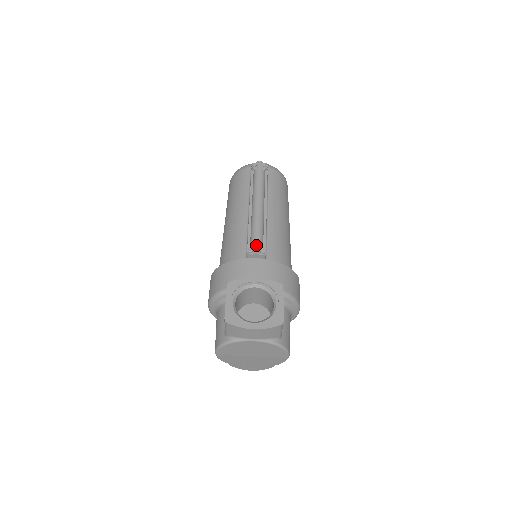
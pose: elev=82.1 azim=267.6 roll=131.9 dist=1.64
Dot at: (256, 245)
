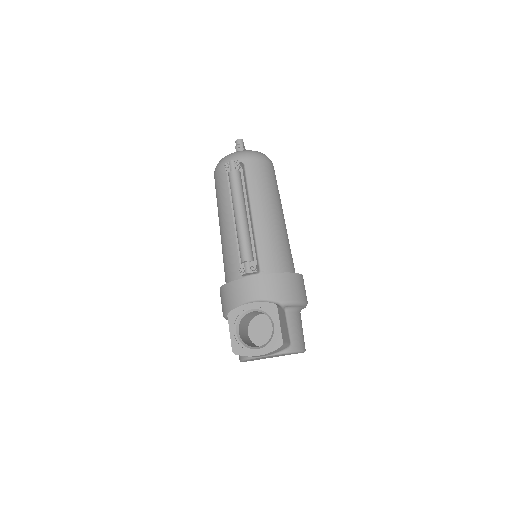
Dot at: (246, 264)
